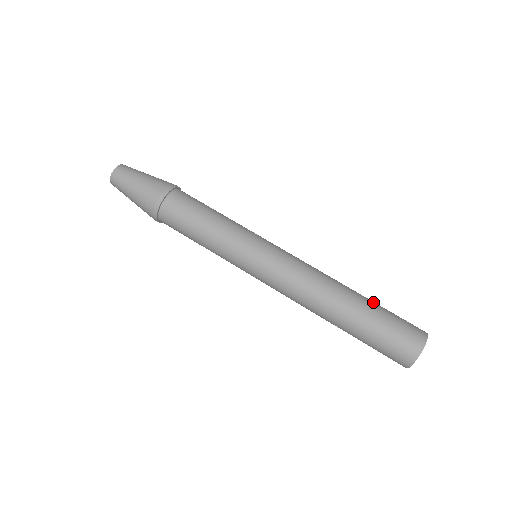
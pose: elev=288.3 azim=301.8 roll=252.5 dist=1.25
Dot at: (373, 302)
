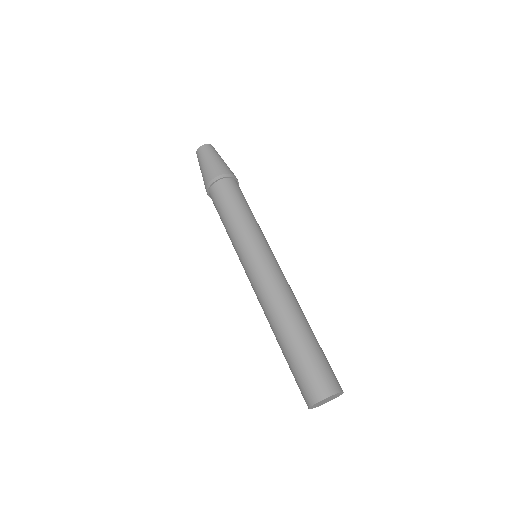
Dot at: occluded
